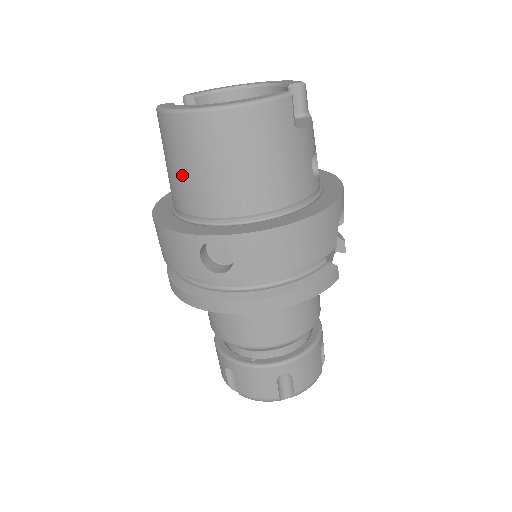
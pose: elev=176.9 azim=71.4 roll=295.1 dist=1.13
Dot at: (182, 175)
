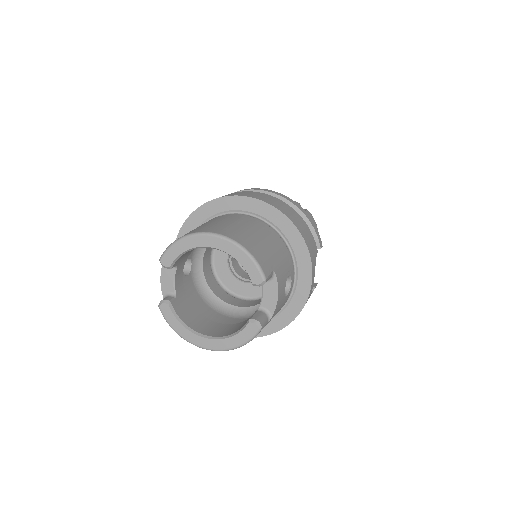
Dot at: occluded
